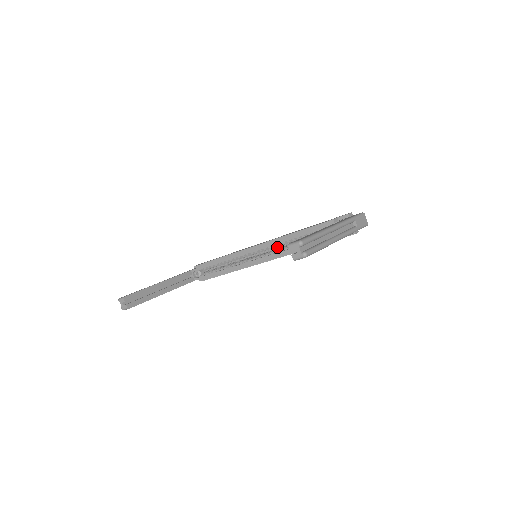
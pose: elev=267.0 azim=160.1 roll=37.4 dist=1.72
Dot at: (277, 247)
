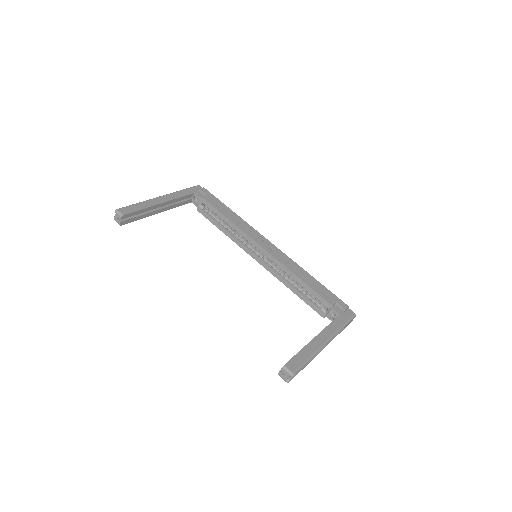
Dot at: occluded
